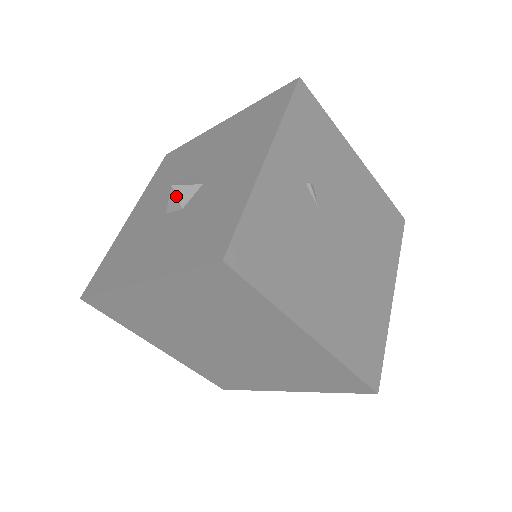
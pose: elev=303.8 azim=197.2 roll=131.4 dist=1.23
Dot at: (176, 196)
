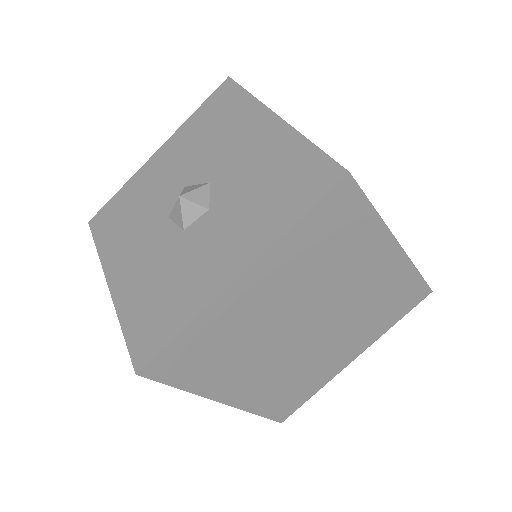
Dot at: (193, 202)
